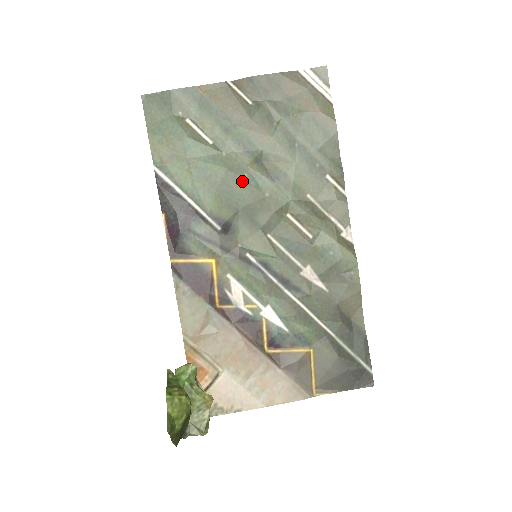
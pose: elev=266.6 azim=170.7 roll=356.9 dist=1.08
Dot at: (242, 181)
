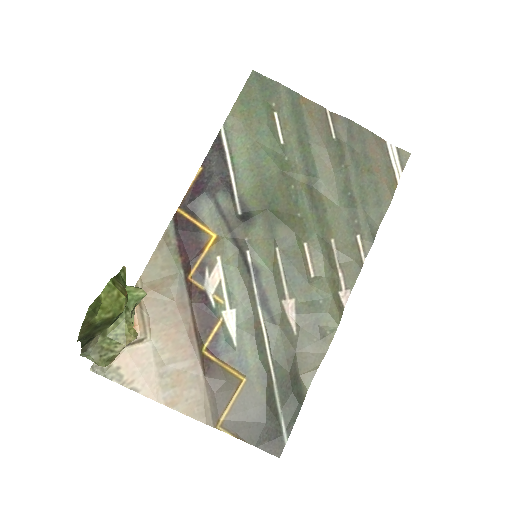
Dot at: (286, 189)
